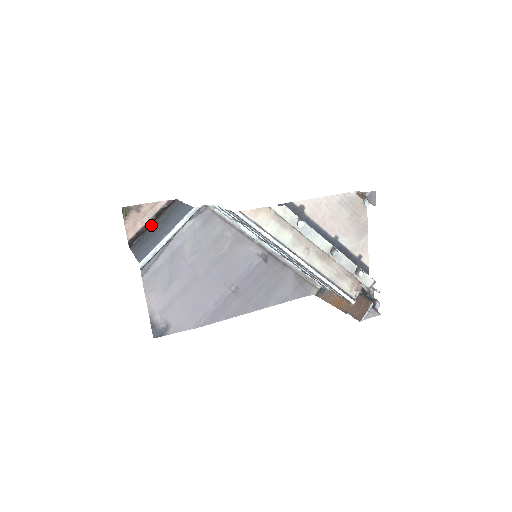
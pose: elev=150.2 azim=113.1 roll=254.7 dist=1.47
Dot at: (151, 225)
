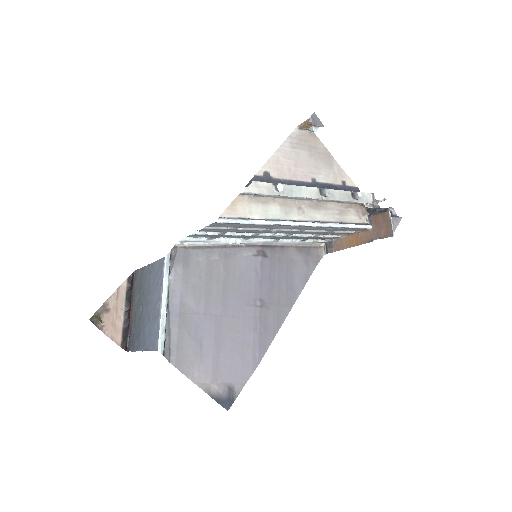
Dot at: (130, 314)
